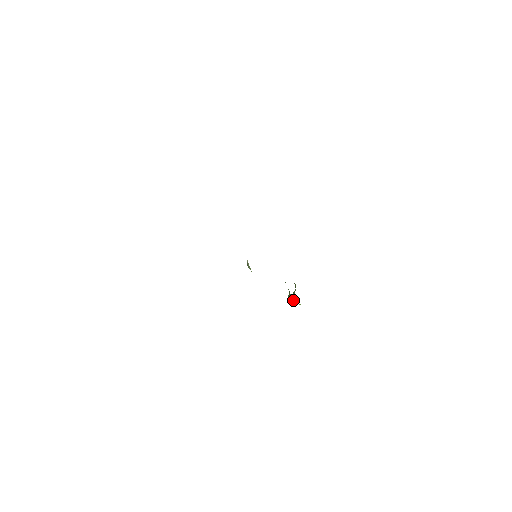
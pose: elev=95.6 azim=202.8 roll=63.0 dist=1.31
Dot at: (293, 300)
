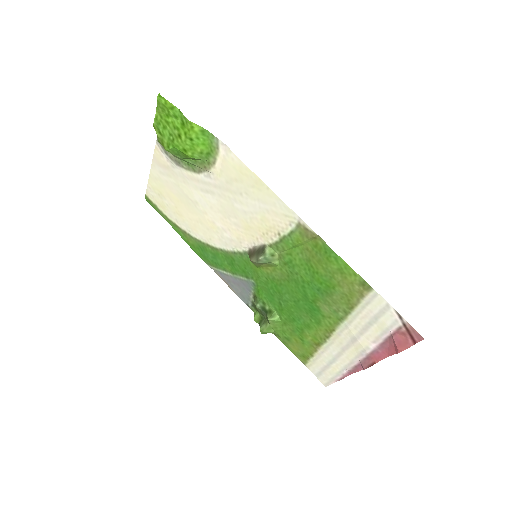
Dot at: (278, 316)
